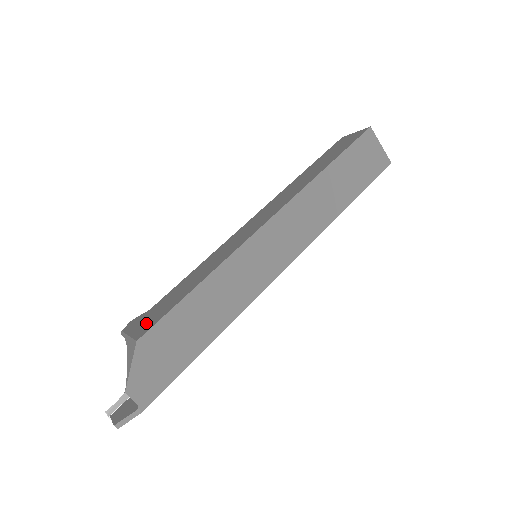
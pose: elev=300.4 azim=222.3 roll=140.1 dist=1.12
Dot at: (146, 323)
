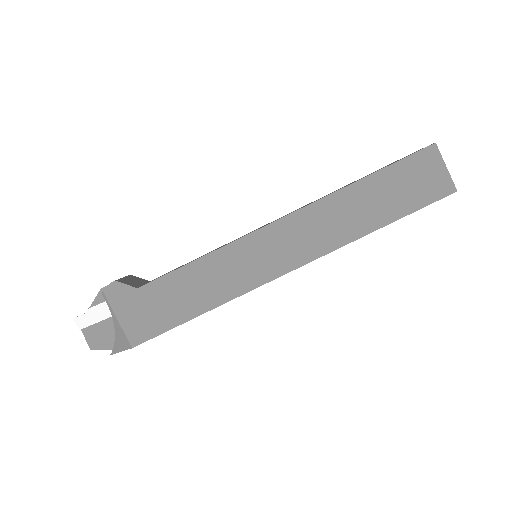
Dot at: (139, 322)
